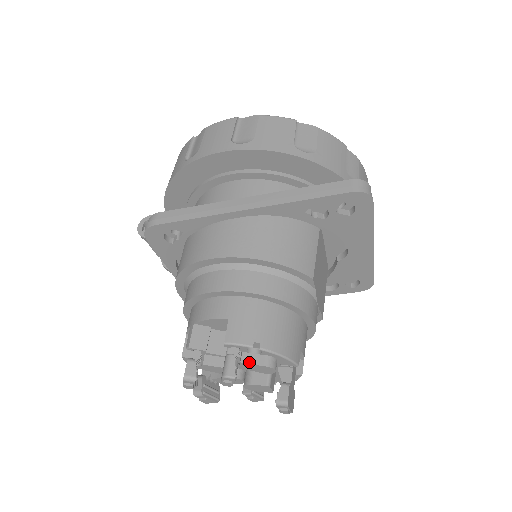
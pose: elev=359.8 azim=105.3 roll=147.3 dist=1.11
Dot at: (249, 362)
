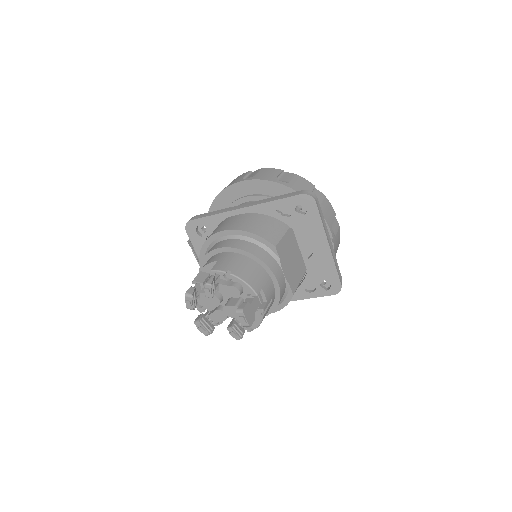
Dot at: (224, 284)
